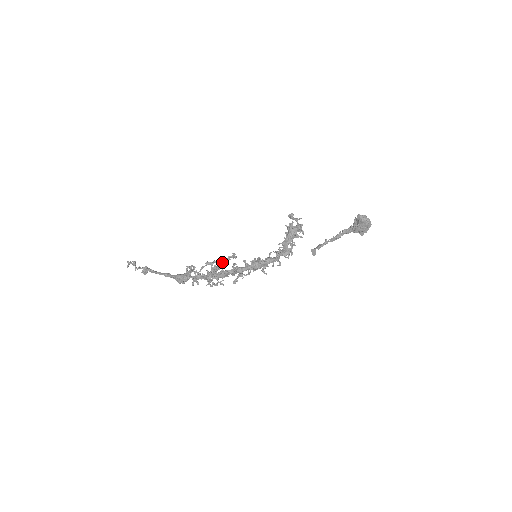
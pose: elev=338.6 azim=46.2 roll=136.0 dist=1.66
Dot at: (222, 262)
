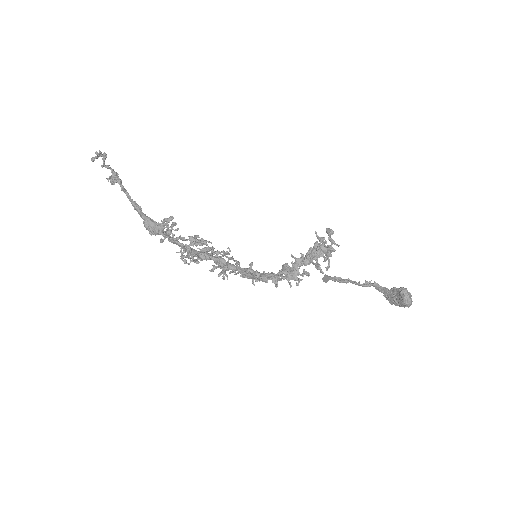
Dot at: (209, 251)
